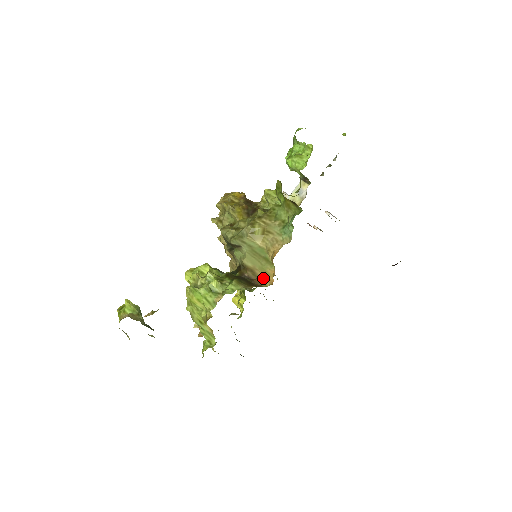
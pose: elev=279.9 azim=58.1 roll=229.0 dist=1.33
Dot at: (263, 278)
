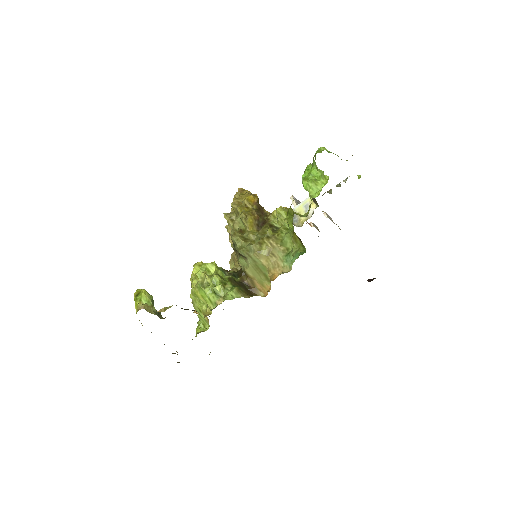
Dot at: (259, 288)
